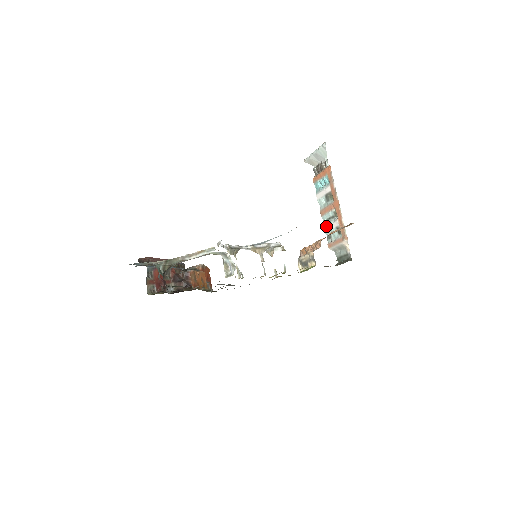
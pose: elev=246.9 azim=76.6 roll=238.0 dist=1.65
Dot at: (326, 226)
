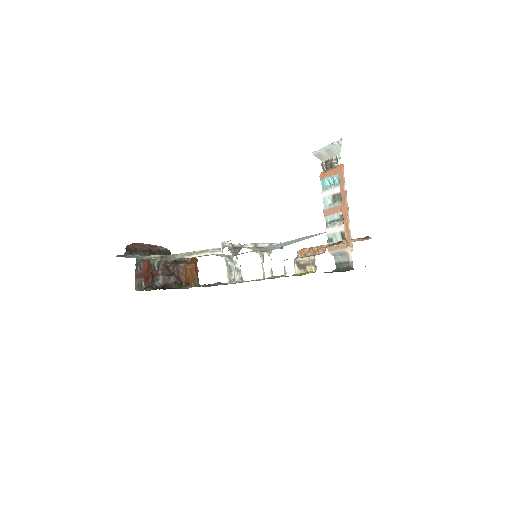
Dot at: (328, 228)
